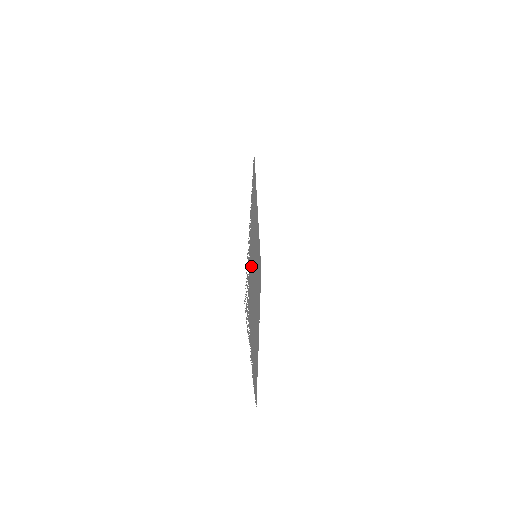
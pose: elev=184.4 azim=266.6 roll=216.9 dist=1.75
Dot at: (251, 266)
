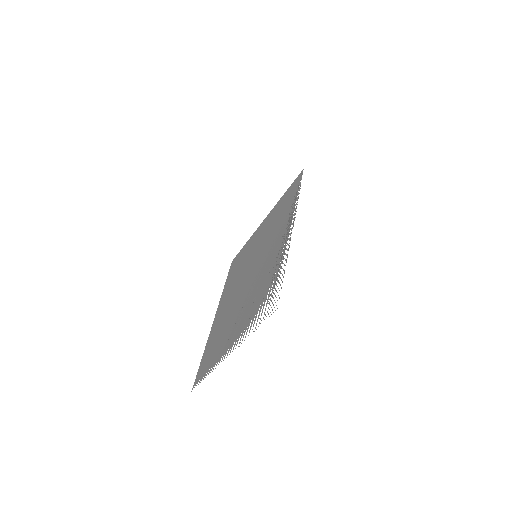
Dot at: (268, 269)
